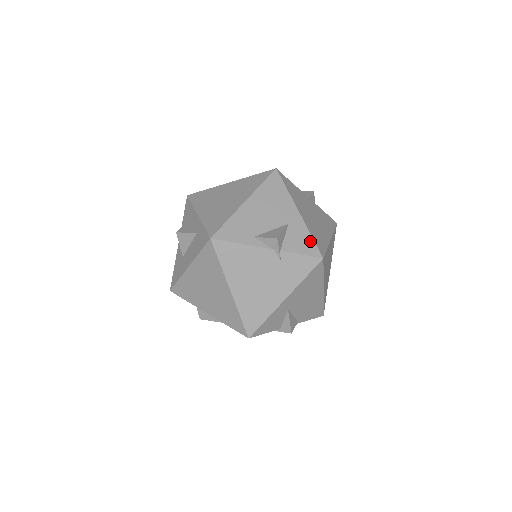
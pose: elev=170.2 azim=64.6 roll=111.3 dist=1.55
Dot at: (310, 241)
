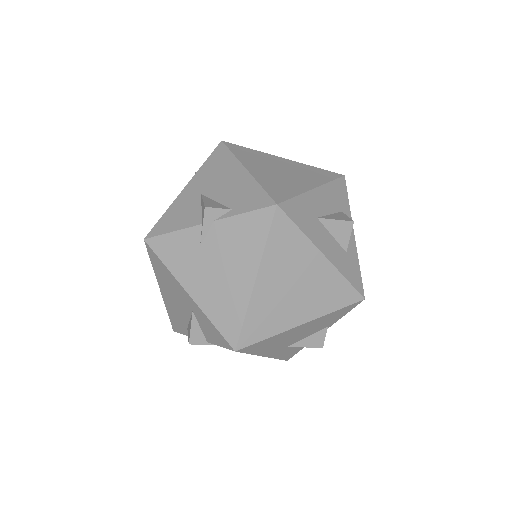
Dot at: (215, 331)
